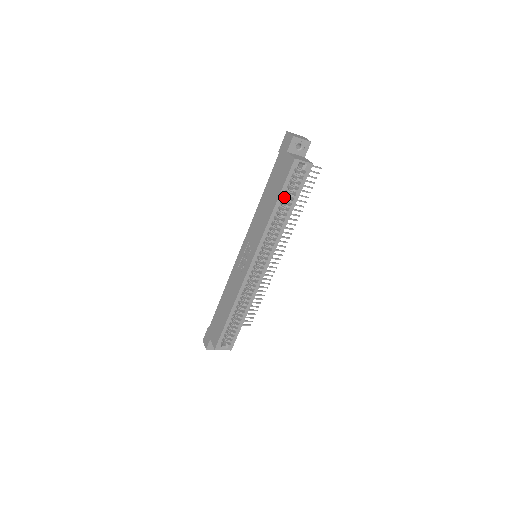
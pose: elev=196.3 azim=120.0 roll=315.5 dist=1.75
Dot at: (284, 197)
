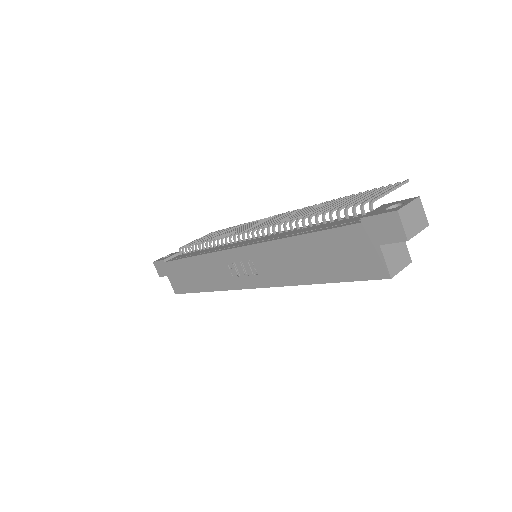
Dot at: occluded
